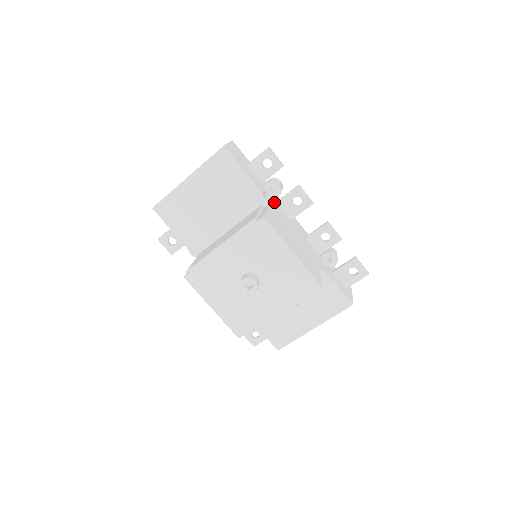
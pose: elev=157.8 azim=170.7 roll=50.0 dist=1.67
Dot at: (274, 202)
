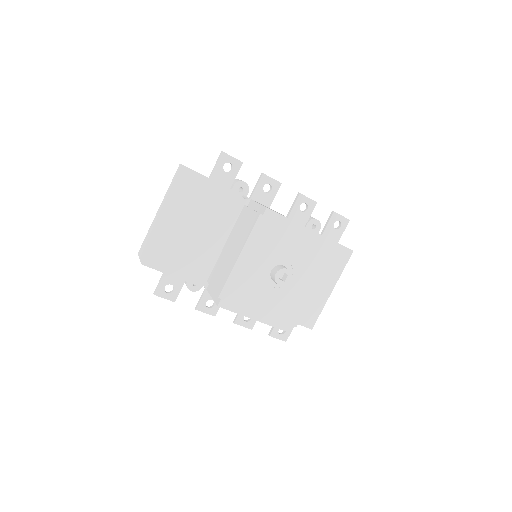
Dot at: occluded
